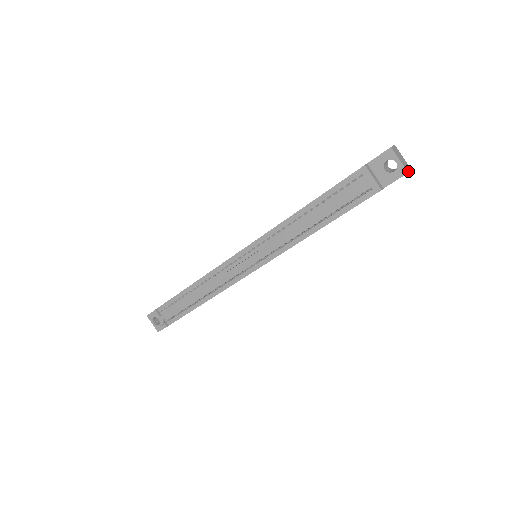
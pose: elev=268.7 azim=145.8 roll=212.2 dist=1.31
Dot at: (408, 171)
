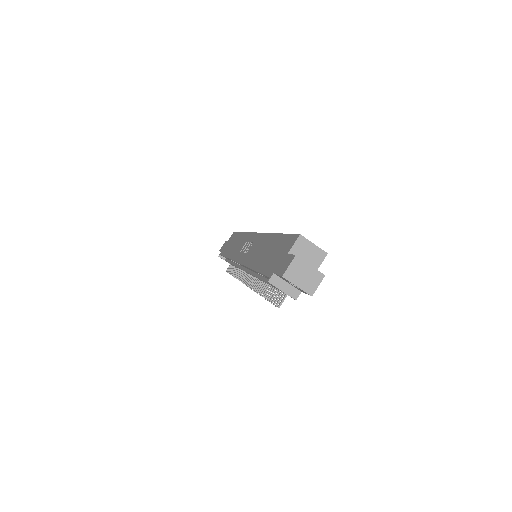
Dot at: (313, 292)
